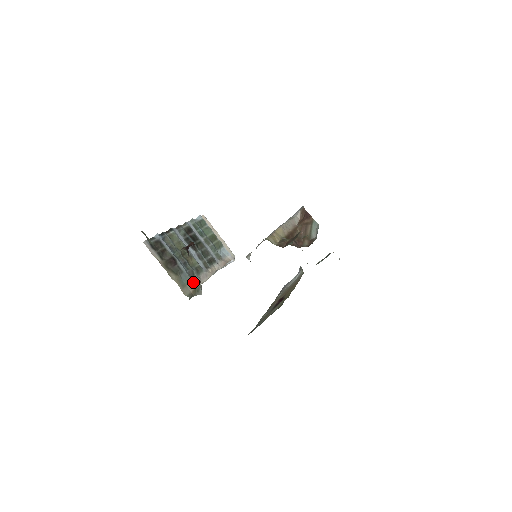
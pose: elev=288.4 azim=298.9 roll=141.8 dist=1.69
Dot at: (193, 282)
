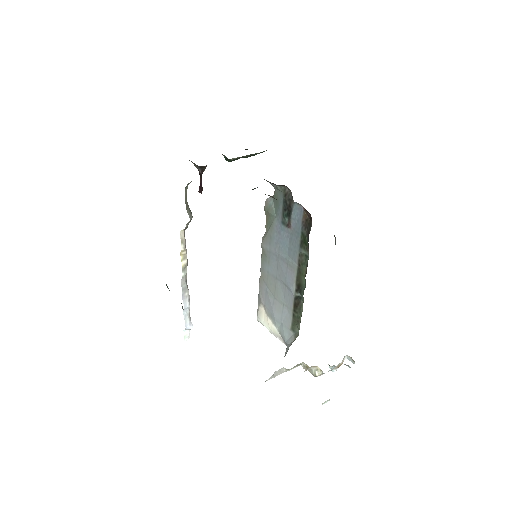
Dot at: occluded
